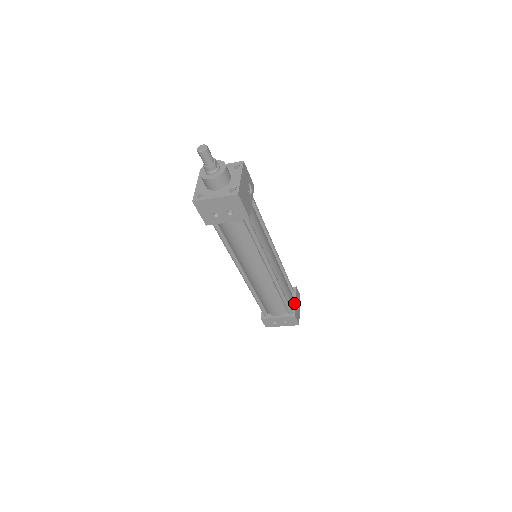
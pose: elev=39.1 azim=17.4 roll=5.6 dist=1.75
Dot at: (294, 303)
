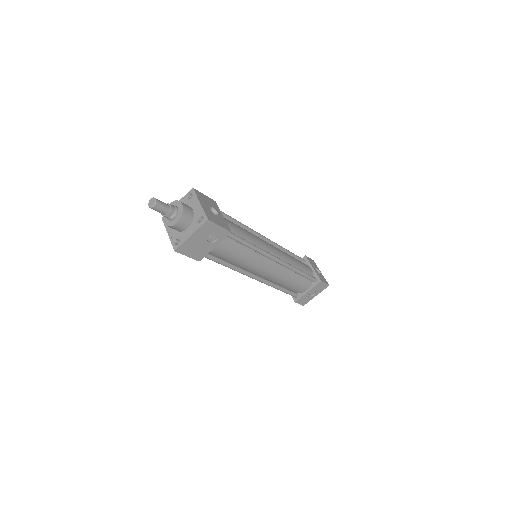
Dot at: (305, 292)
